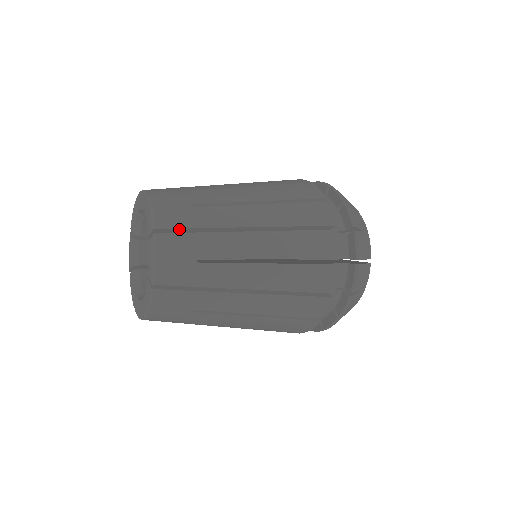
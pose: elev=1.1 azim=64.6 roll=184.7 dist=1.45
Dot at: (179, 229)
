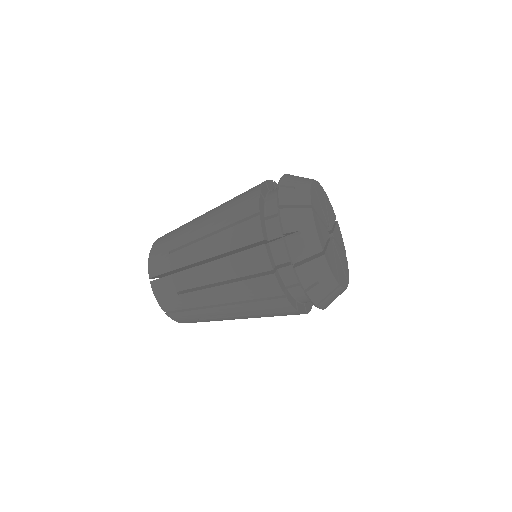
Dot at: (163, 274)
